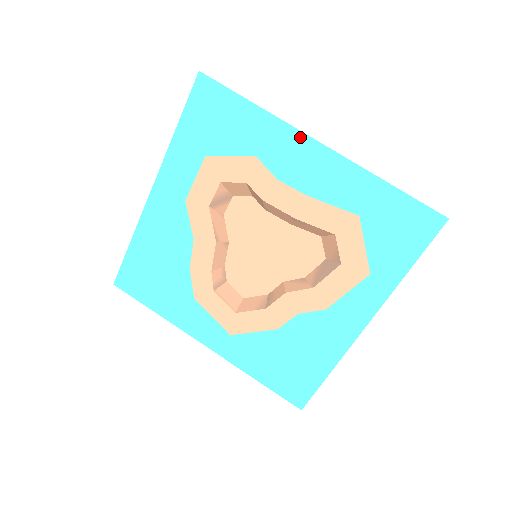
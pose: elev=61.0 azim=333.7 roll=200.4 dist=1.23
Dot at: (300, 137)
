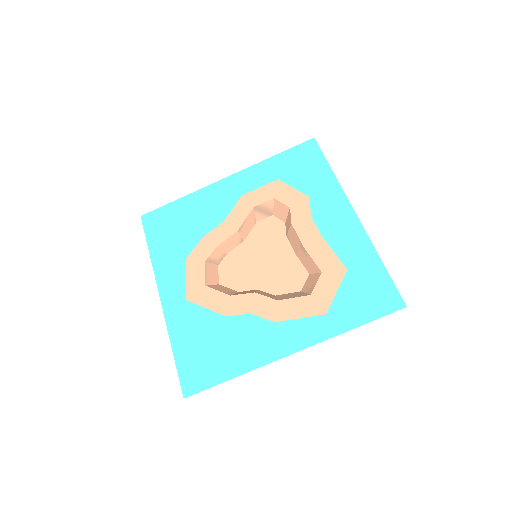
Dot at: (345, 202)
